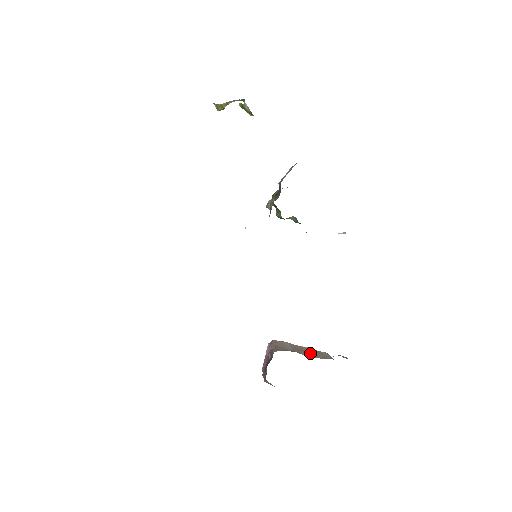
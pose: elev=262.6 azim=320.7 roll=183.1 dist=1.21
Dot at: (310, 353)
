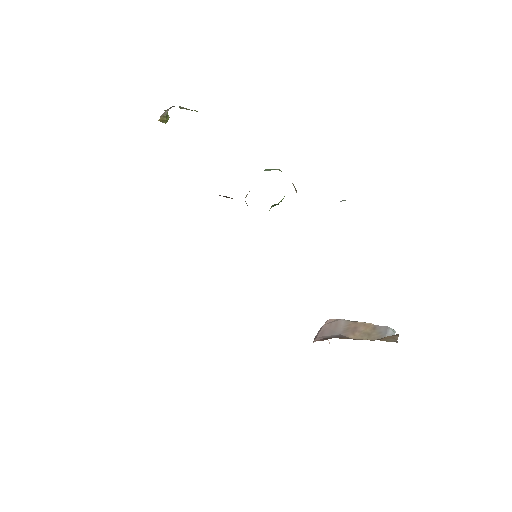
Dot at: (362, 332)
